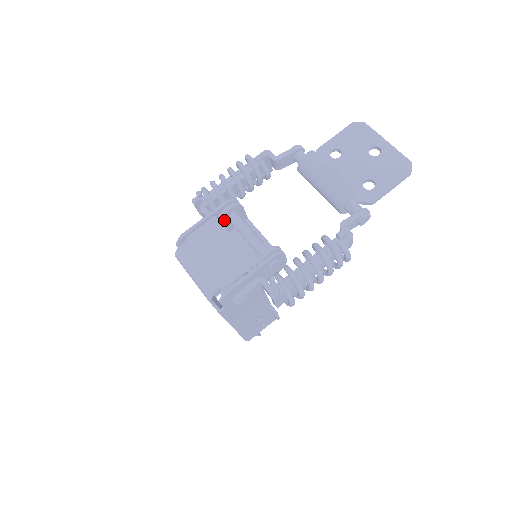
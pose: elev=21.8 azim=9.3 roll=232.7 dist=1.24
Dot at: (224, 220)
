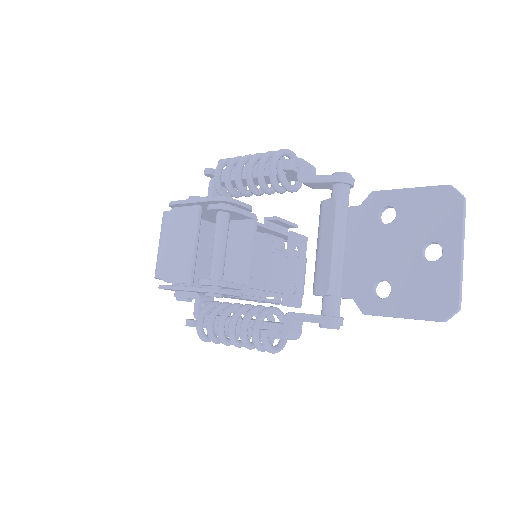
Dot at: (213, 212)
